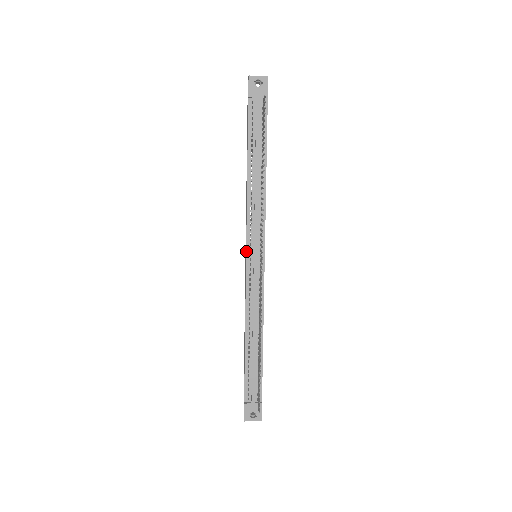
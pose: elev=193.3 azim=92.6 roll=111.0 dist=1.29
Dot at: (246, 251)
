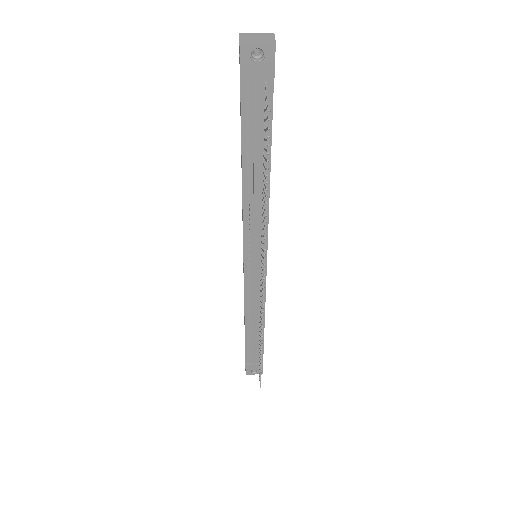
Dot at: (243, 260)
